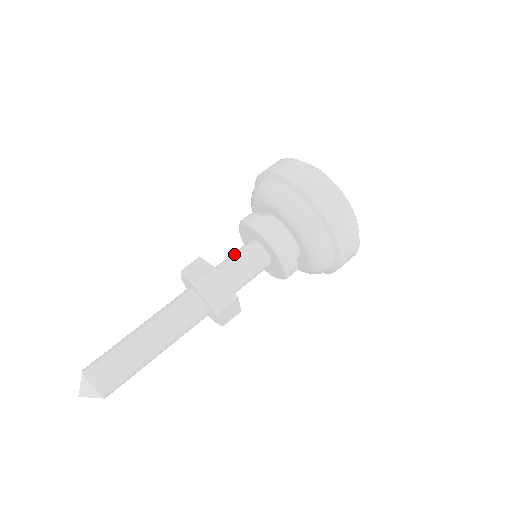
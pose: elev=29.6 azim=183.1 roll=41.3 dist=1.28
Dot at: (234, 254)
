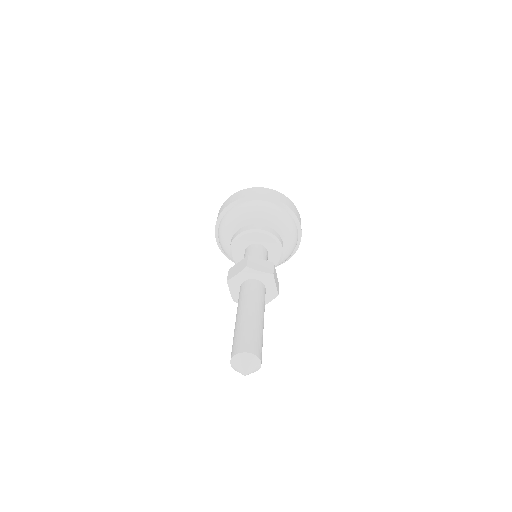
Dot at: (257, 254)
